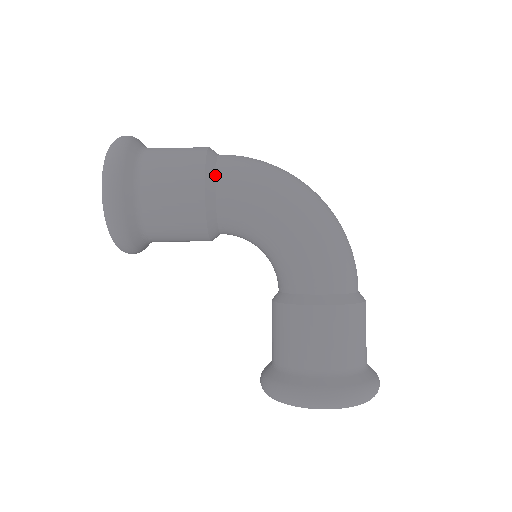
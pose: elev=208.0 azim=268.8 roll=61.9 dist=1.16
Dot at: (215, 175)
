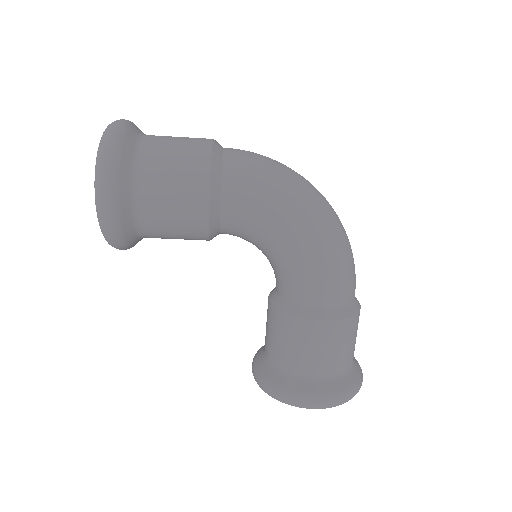
Dot at: (220, 183)
